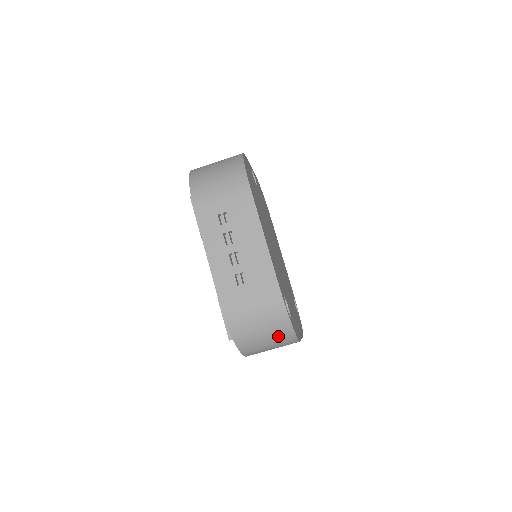
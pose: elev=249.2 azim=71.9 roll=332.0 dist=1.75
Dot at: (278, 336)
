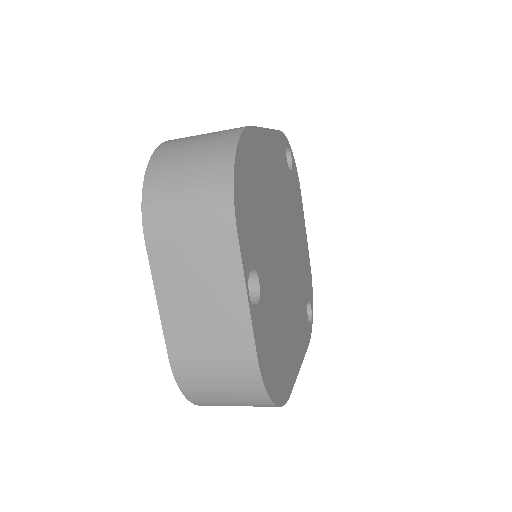
Dot at: occluded
